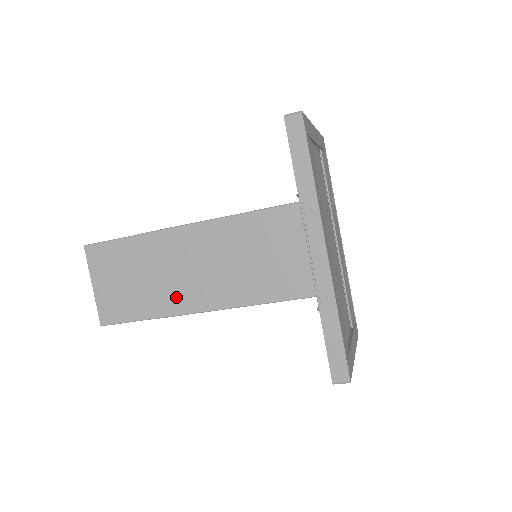
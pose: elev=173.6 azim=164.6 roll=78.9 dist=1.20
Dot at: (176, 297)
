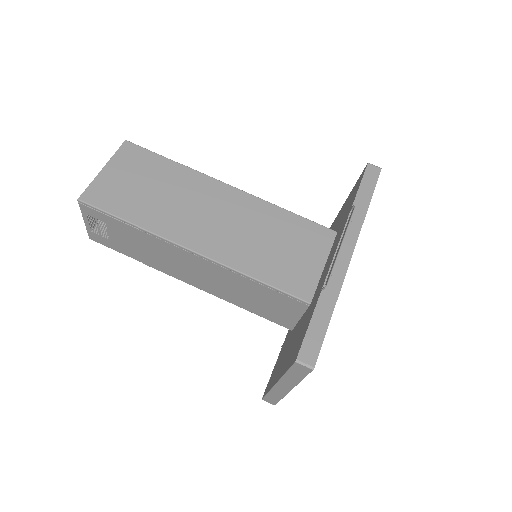
Dot at: (177, 224)
